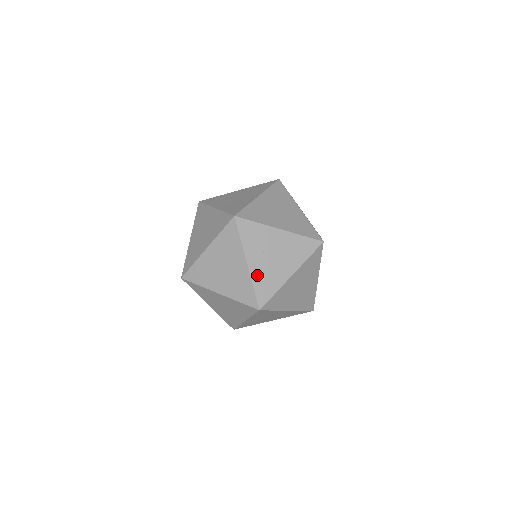
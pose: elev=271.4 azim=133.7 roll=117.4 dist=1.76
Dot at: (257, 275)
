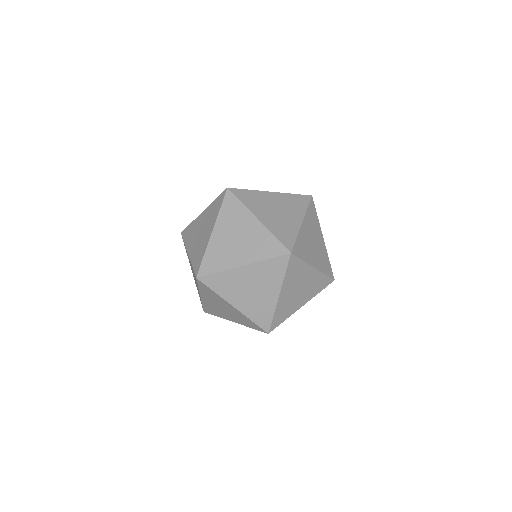
Dot at: (248, 311)
